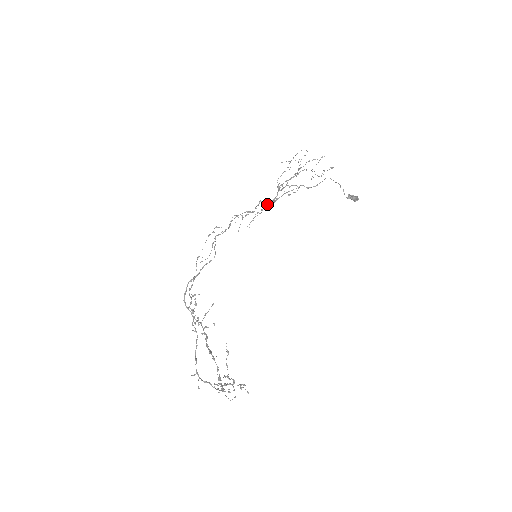
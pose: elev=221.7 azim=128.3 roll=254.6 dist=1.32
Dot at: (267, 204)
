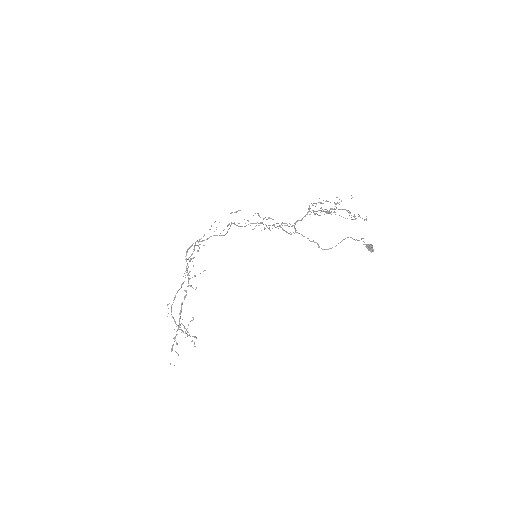
Dot at: (287, 225)
